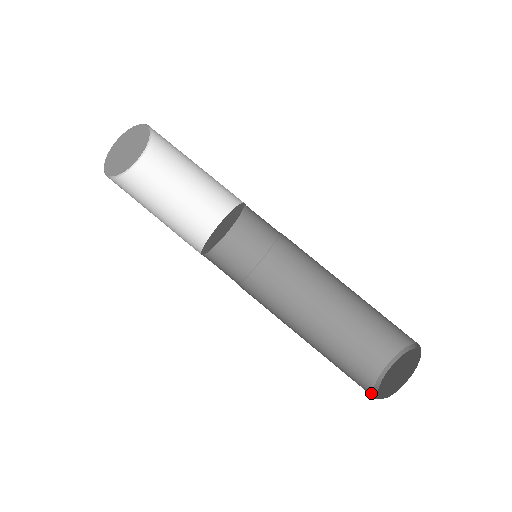
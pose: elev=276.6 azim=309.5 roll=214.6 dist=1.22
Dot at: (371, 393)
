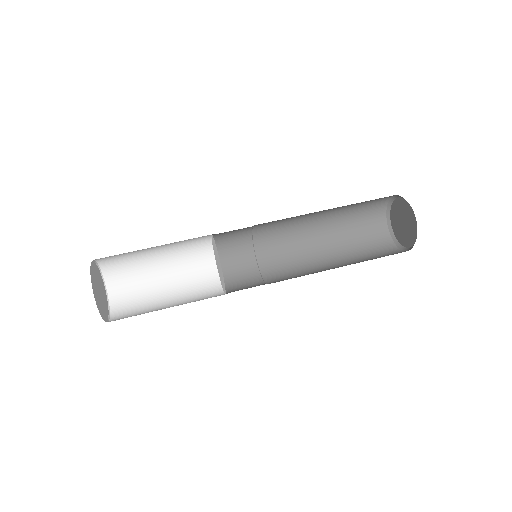
Dot at: (395, 247)
